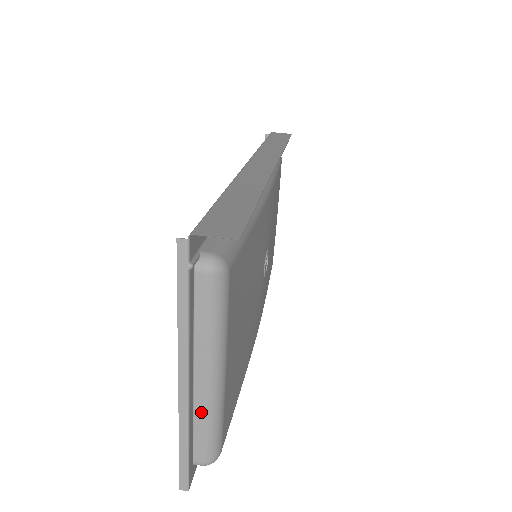
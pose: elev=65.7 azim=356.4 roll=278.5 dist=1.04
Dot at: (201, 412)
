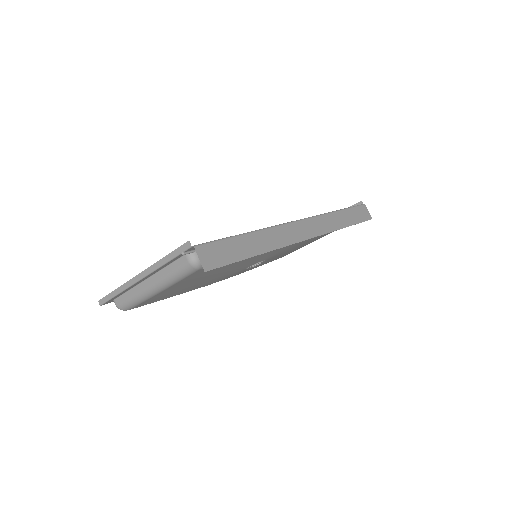
Dot at: (135, 292)
